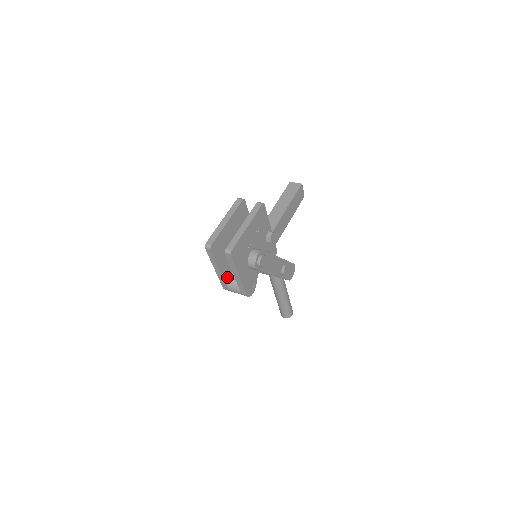
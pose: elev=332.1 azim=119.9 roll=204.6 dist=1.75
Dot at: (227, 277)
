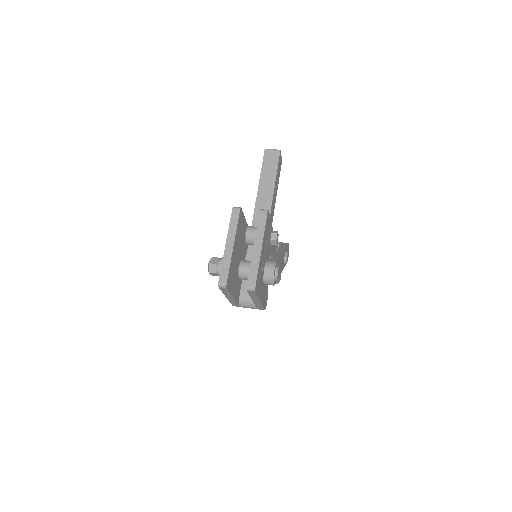
Dot at: (238, 297)
